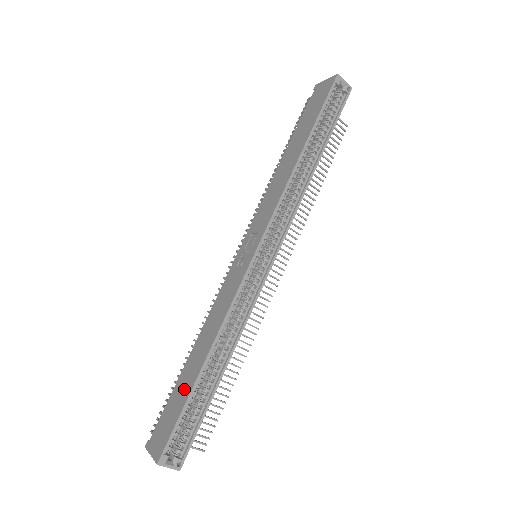
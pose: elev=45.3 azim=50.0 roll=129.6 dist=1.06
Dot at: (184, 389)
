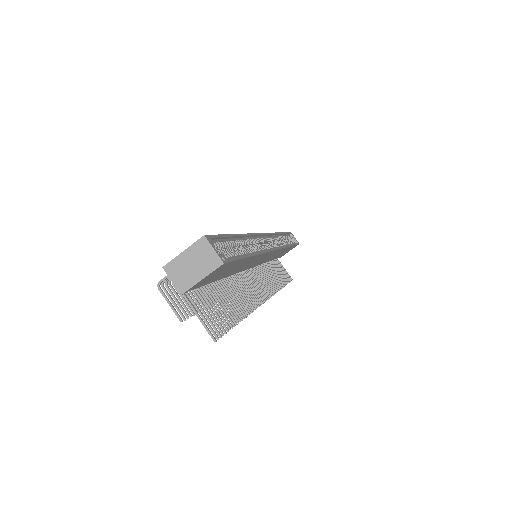
Dot at: occluded
